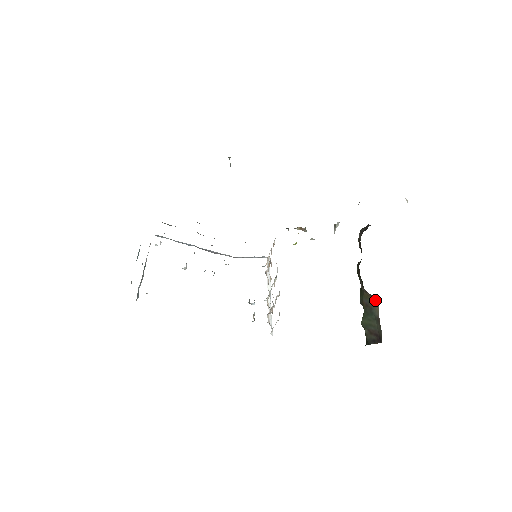
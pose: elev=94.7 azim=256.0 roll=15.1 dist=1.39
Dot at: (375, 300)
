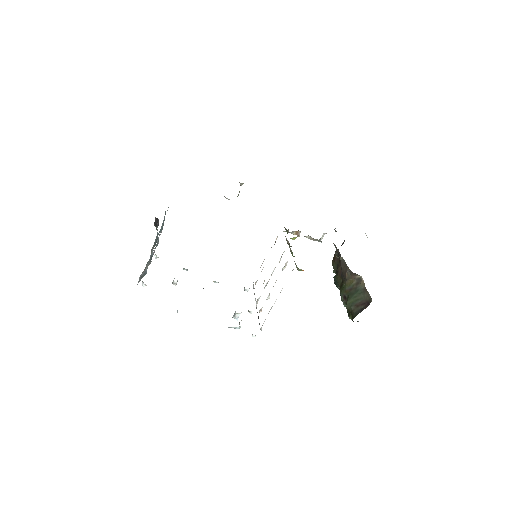
Dot at: (359, 279)
